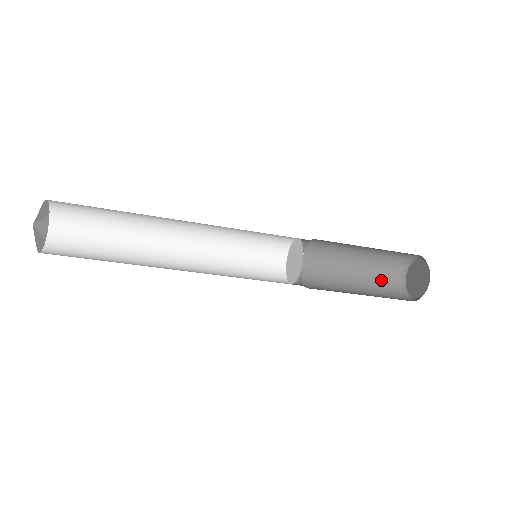
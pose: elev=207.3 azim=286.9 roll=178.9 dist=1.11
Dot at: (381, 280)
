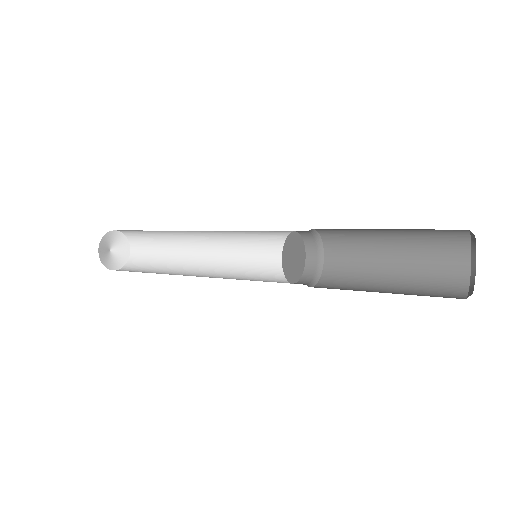
Dot at: (436, 268)
